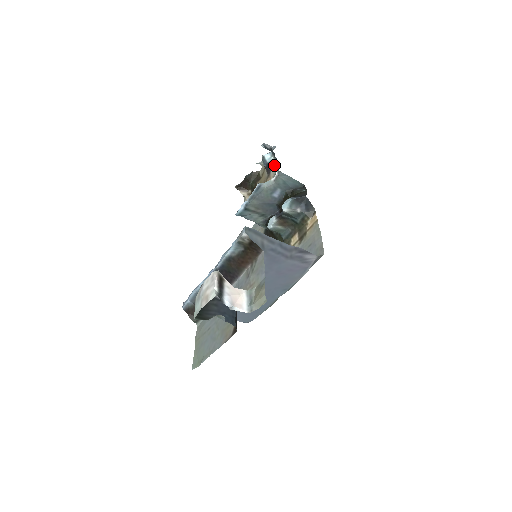
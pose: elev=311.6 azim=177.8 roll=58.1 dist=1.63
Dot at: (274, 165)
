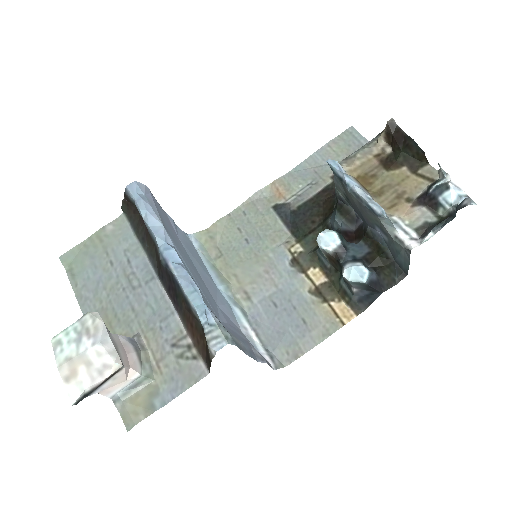
Dot at: (435, 212)
